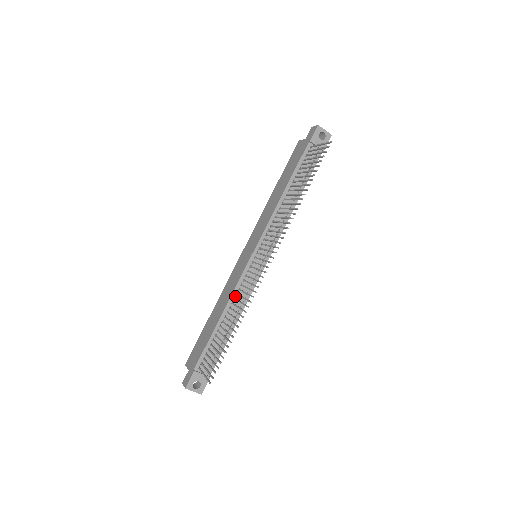
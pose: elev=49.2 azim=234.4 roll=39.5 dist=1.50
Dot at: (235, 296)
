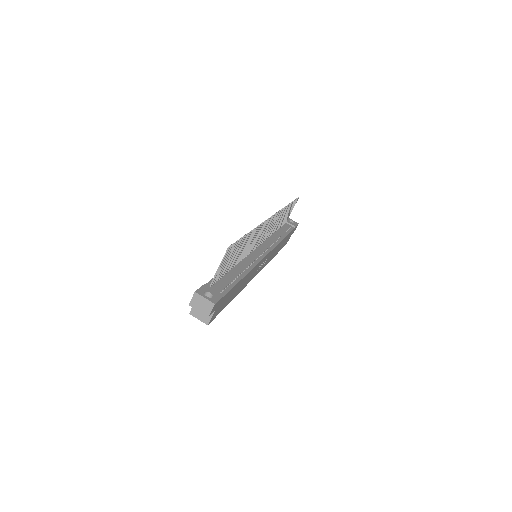
Dot at: (242, 259)
